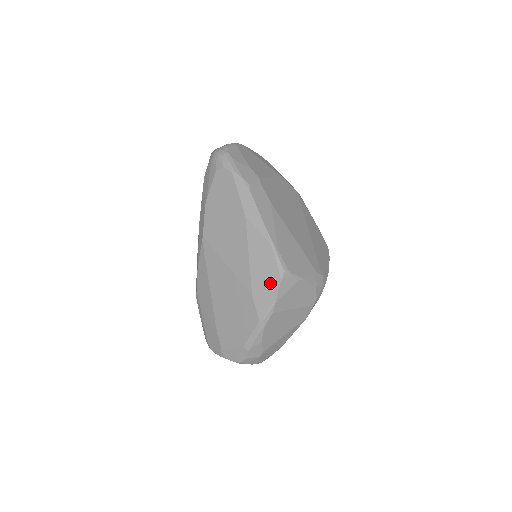
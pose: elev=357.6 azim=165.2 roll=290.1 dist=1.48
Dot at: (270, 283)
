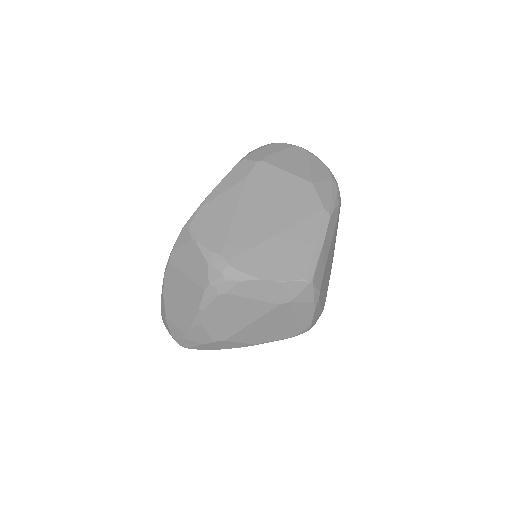
Dot at: occluded
